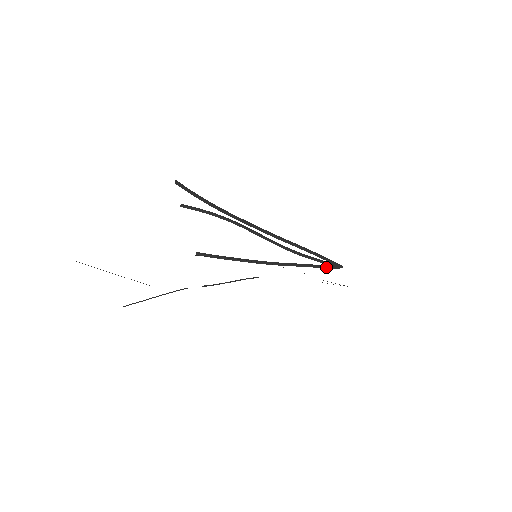
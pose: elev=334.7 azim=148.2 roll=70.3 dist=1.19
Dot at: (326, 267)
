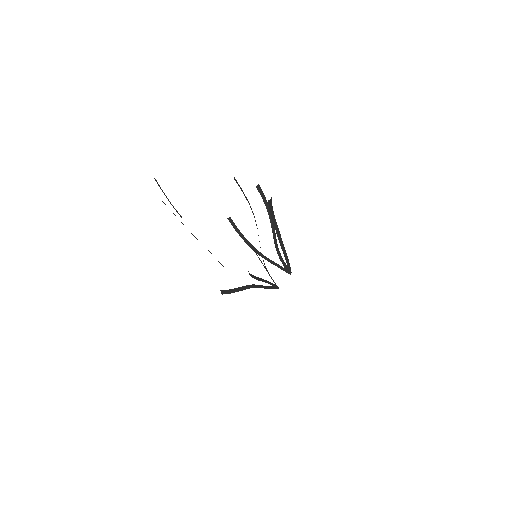
Dot at: (283, 269)
